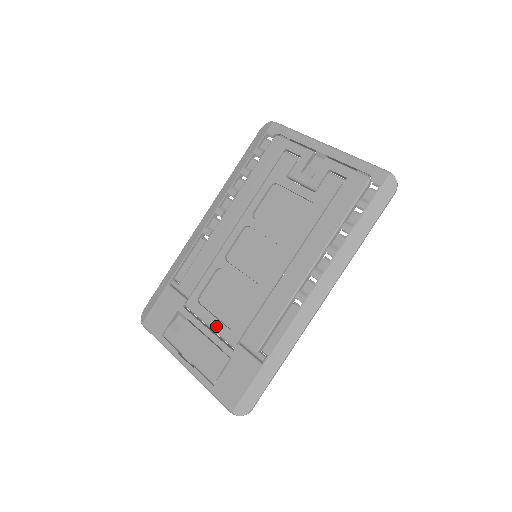
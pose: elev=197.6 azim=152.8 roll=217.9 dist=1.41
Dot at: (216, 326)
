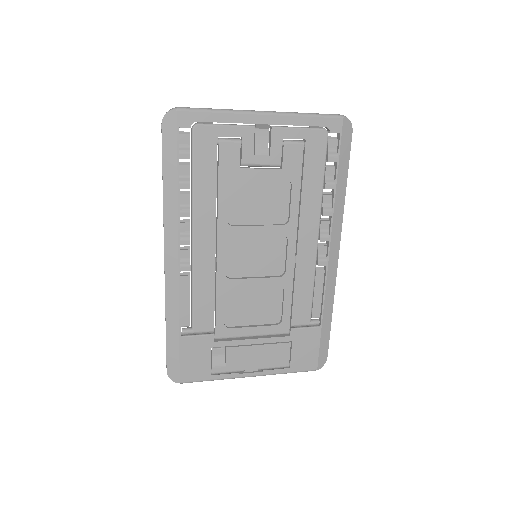
Dot at: (261, 332)
